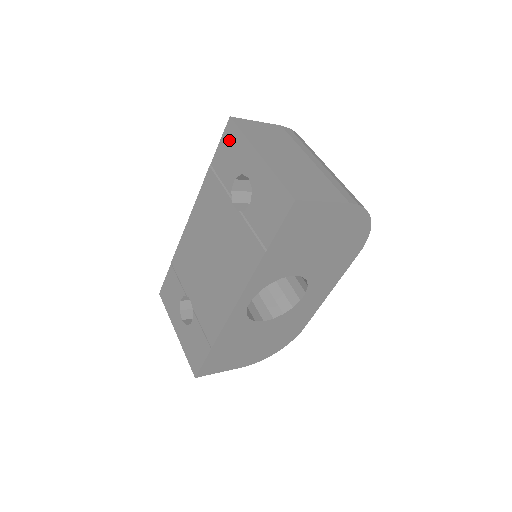
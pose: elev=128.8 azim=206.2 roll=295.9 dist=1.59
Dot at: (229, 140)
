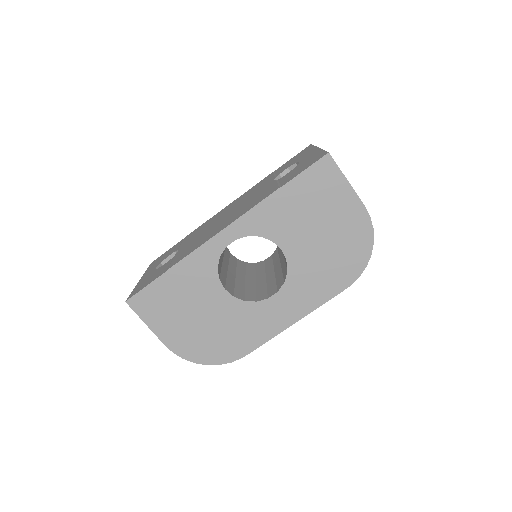
Dot at: (301, 153)
